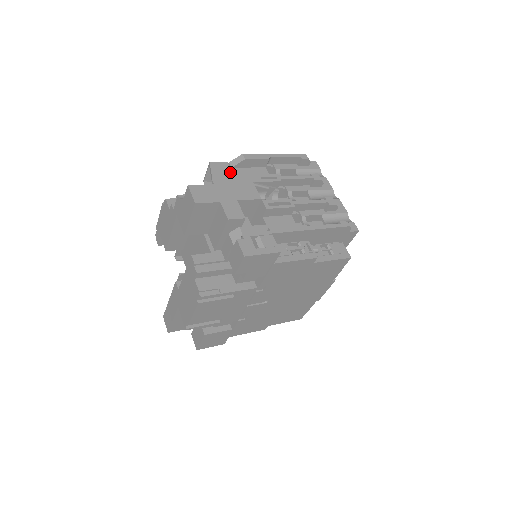
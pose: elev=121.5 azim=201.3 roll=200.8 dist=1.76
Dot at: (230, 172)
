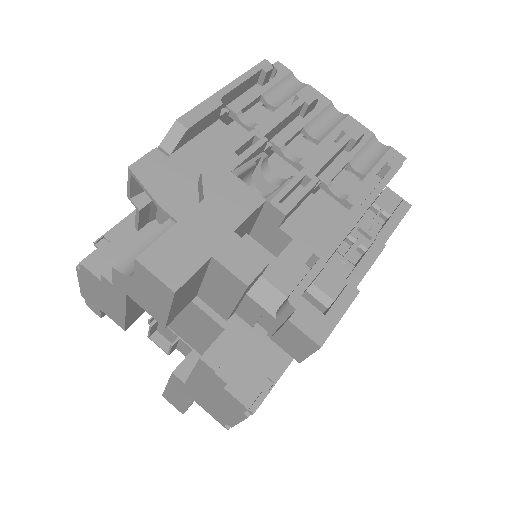
Dot at: (174, 167)
